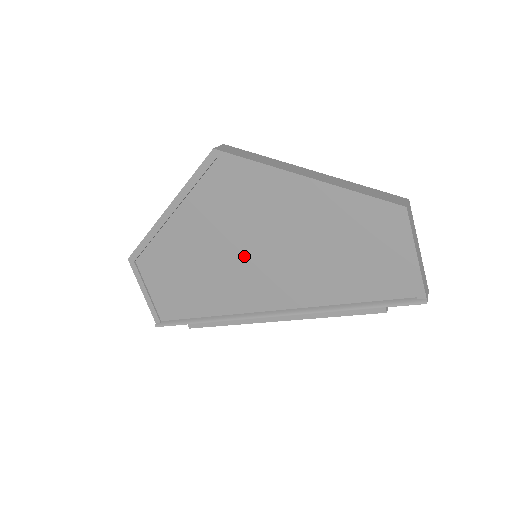
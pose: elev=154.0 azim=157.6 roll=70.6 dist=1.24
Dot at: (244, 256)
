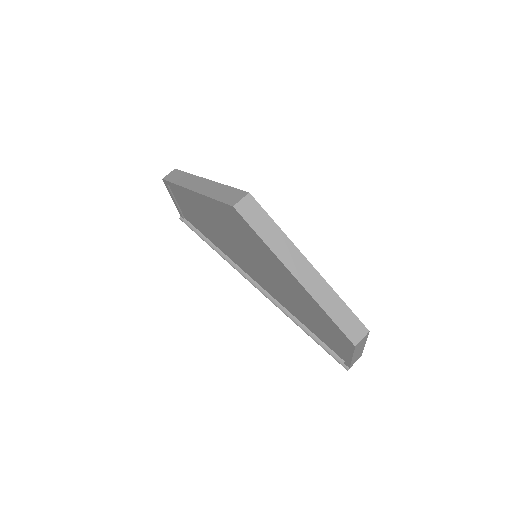
Dot at: (245, 255)
